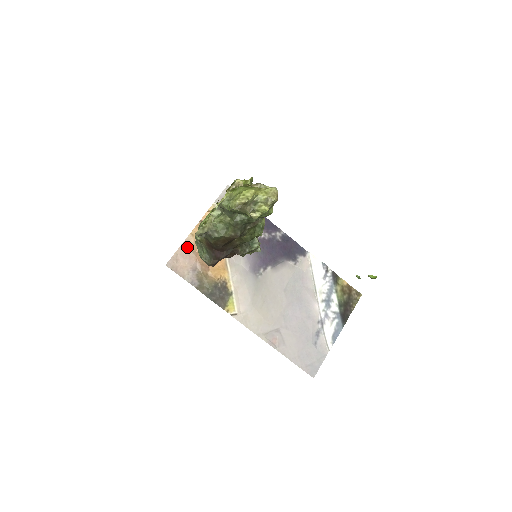
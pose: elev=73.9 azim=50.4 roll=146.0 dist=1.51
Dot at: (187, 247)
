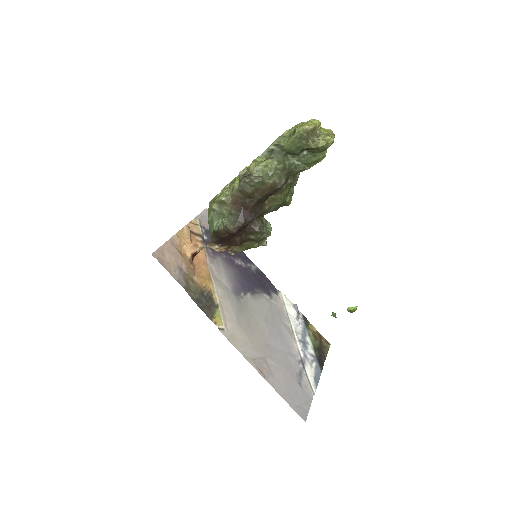
Dot at: (173, 245)
